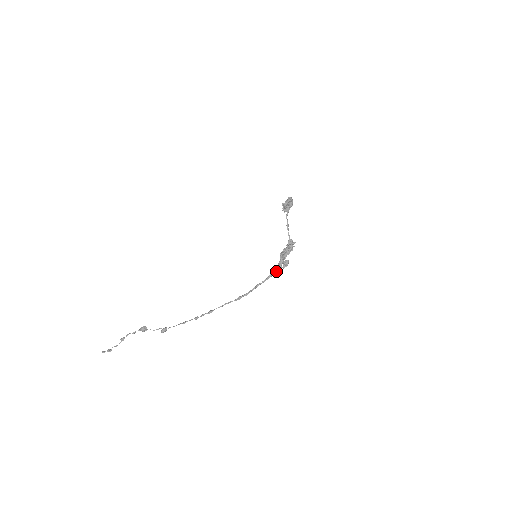
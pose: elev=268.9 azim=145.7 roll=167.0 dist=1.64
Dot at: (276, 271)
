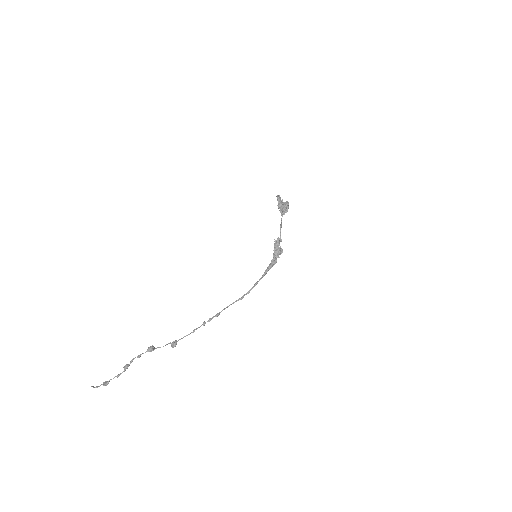
Dot at: occluded
